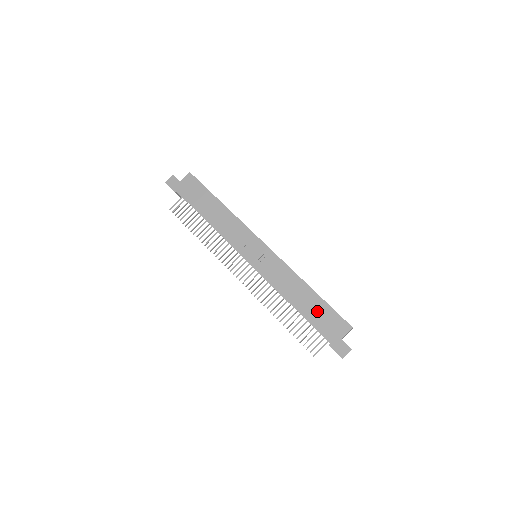
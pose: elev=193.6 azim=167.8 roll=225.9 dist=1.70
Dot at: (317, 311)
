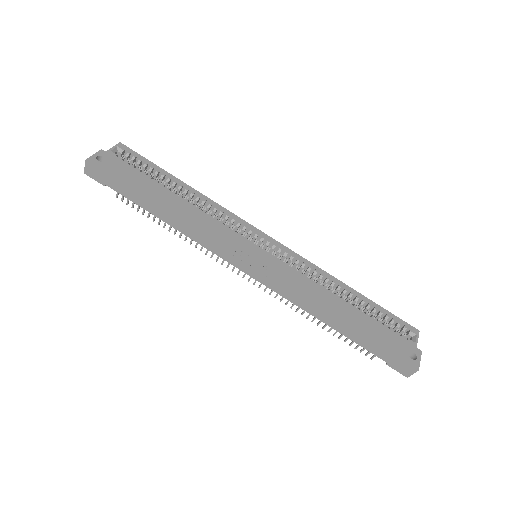
Dot at: (361, 331)
